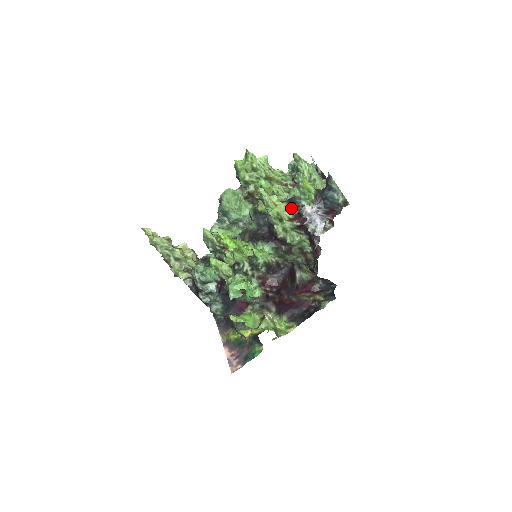
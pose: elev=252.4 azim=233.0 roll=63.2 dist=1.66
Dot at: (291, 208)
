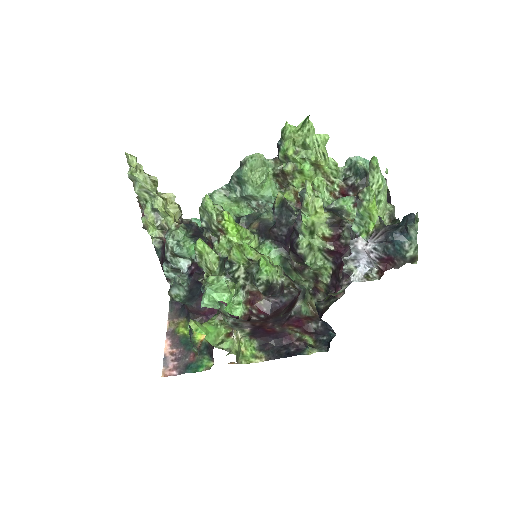
Dot at: (333, 224)
